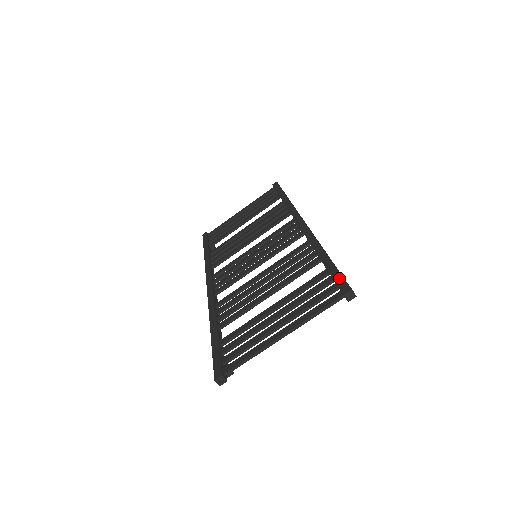
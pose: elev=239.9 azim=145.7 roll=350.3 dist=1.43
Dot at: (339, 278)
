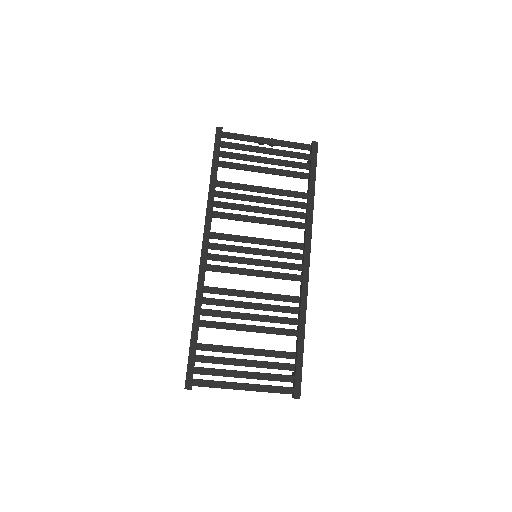
Dot at: (299, 378)
